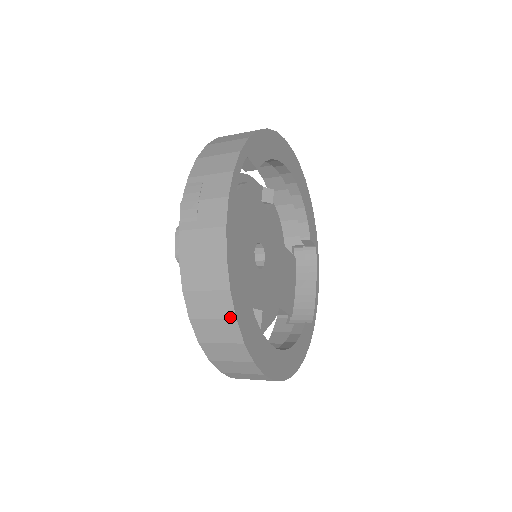
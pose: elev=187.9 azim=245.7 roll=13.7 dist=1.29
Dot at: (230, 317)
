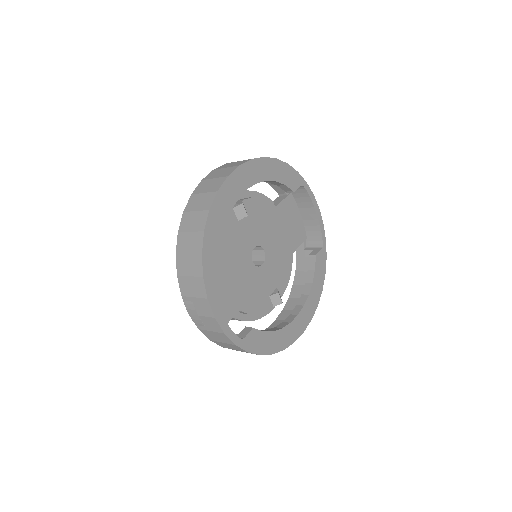
Dot at: occluded
